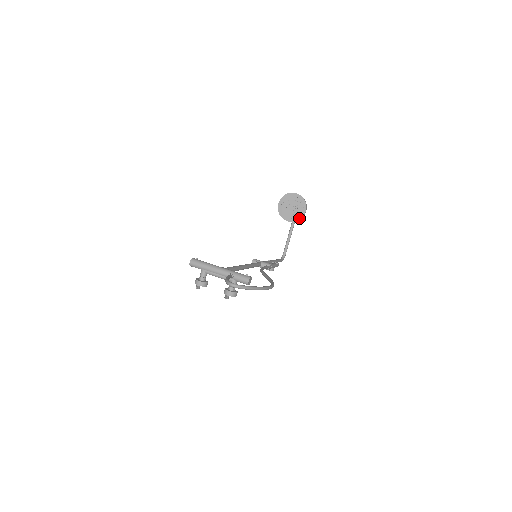
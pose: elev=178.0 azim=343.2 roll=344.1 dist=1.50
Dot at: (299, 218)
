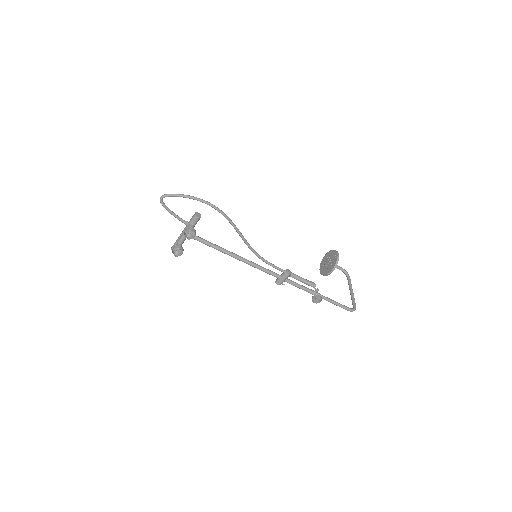
Dot at: (335, 262)
